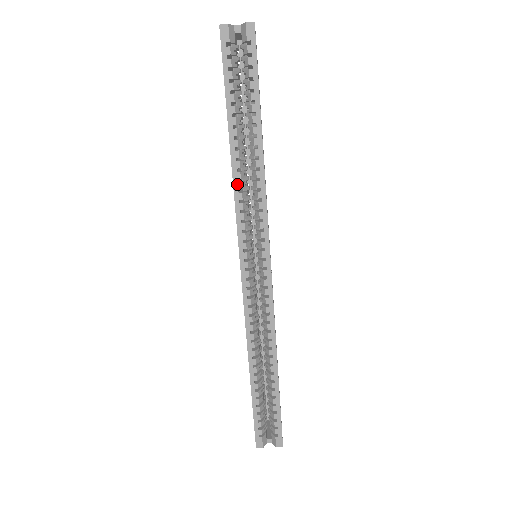
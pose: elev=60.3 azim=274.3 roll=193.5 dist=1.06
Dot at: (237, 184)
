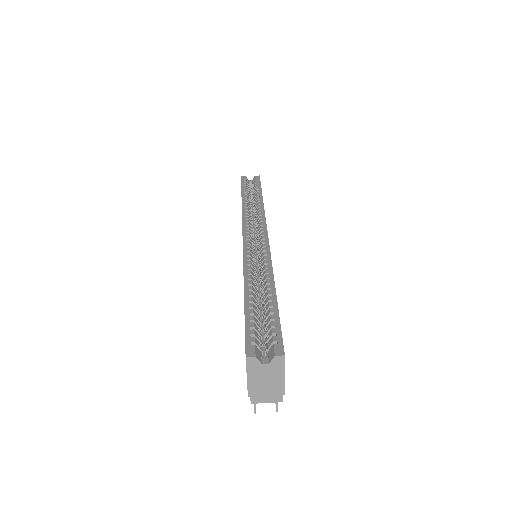
Dot at: (245, 209)
